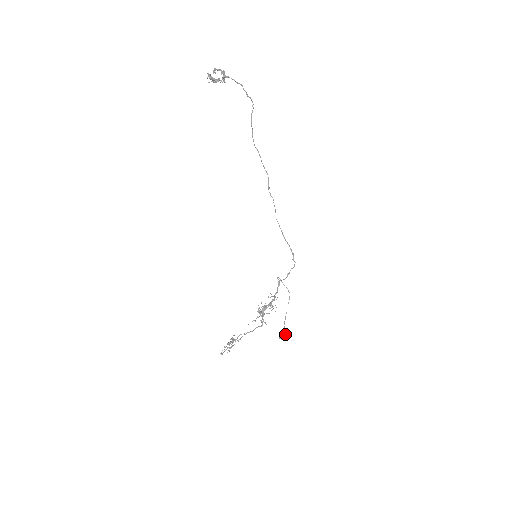
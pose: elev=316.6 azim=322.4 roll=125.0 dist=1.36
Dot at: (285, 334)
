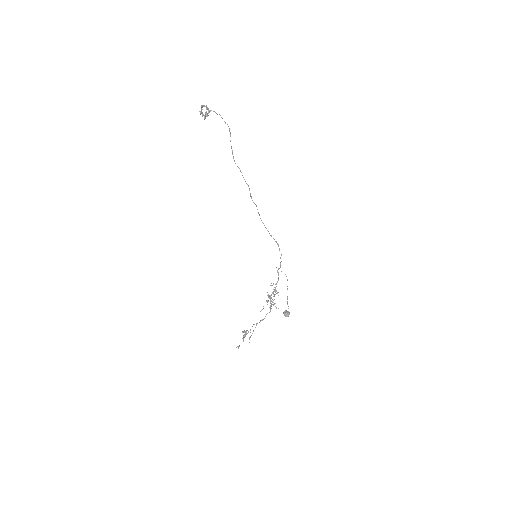
Dot at: (288, 311)
